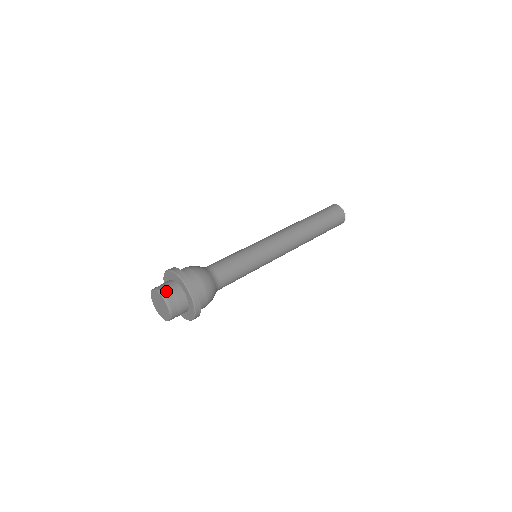
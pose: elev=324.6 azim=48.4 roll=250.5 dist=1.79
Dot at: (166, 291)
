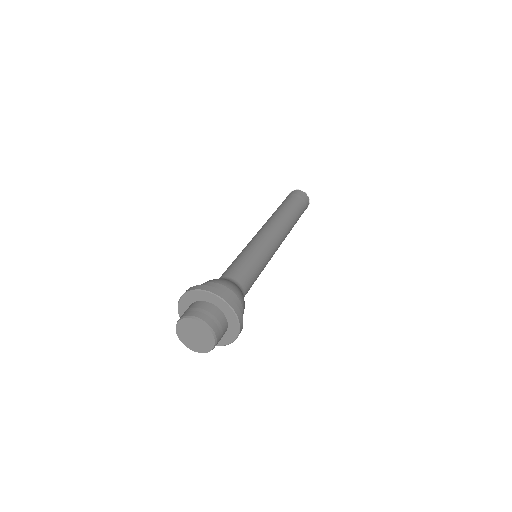
Dot at: (218, 331)
